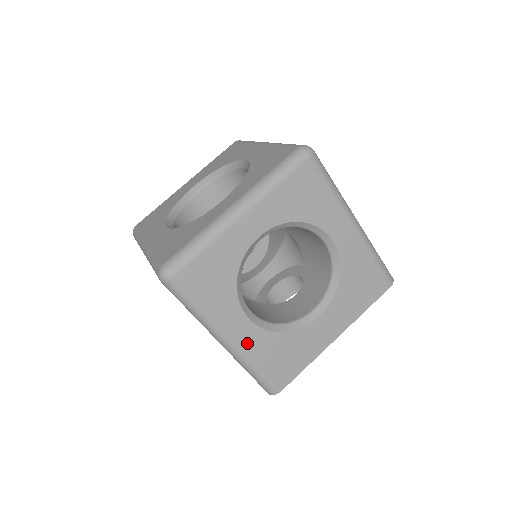
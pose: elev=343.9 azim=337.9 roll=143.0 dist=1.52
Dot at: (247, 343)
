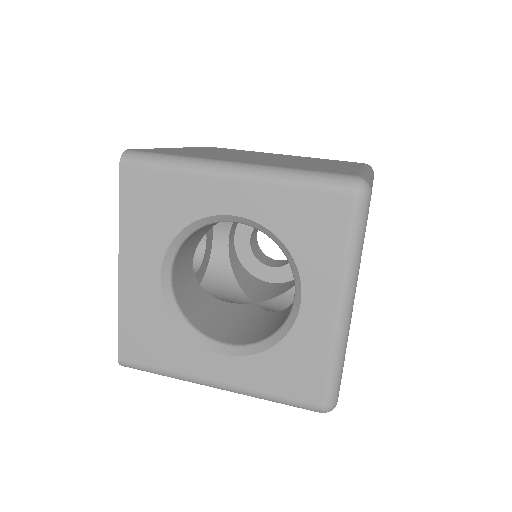
Dot at: occluded
